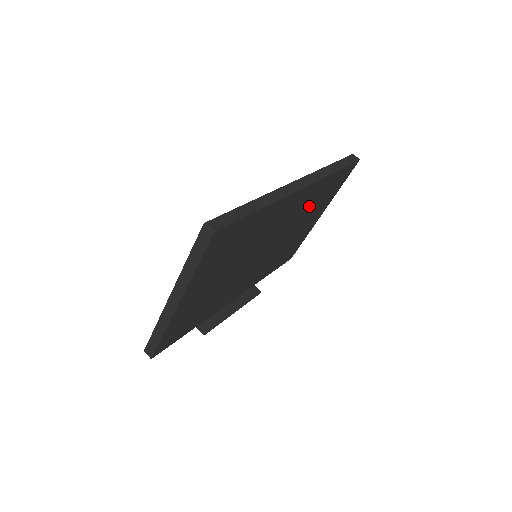
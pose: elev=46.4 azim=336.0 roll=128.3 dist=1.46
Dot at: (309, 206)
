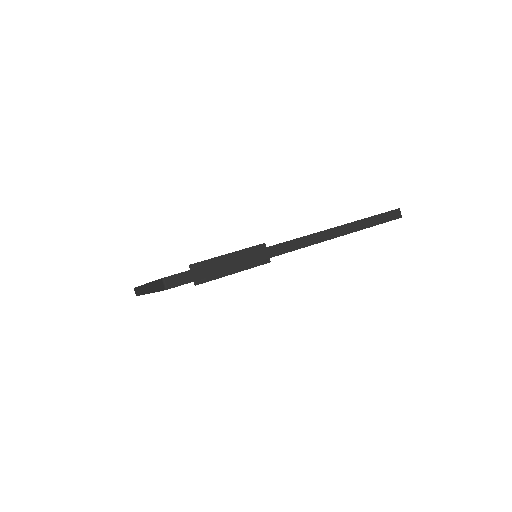
Dot at: occluded
